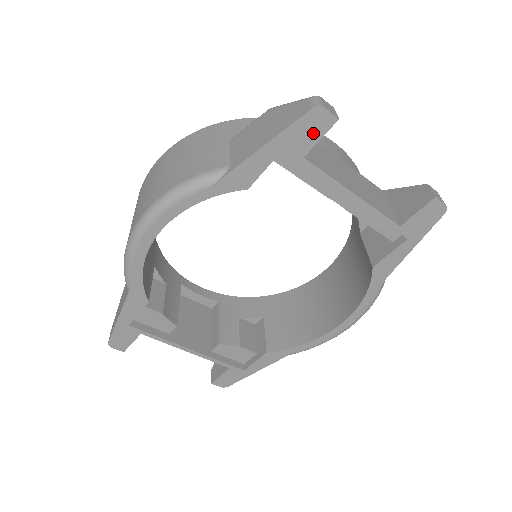
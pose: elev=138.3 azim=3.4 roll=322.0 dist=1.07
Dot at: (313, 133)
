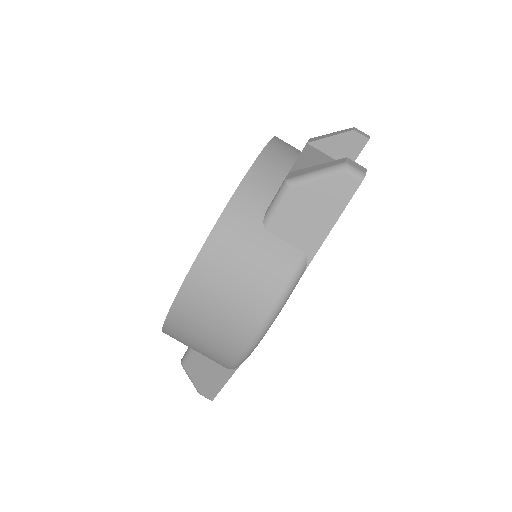
Dot at: occluded
